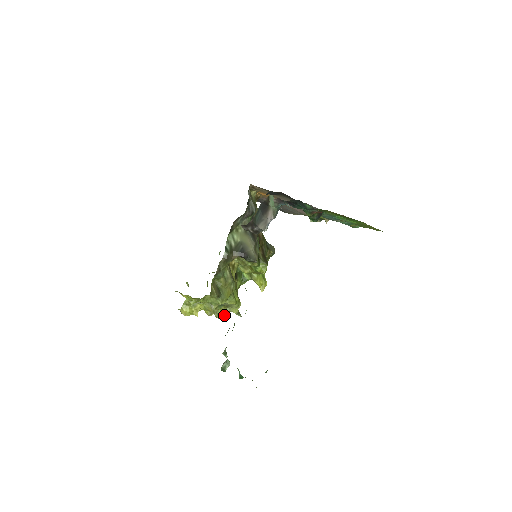
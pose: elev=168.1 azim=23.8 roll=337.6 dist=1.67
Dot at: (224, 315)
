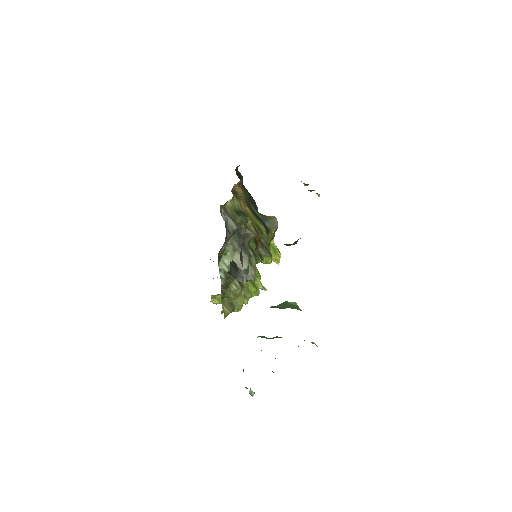
Dot at: occluded
